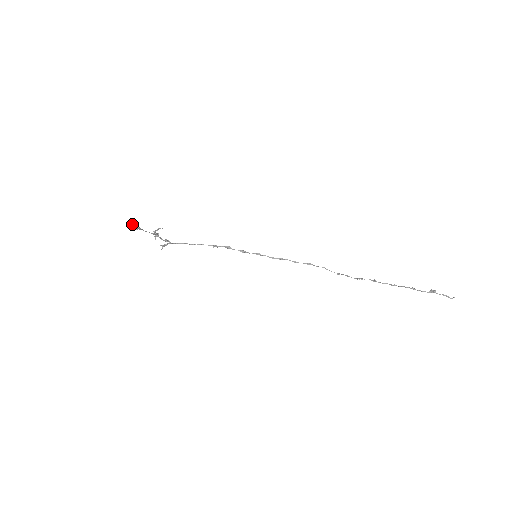
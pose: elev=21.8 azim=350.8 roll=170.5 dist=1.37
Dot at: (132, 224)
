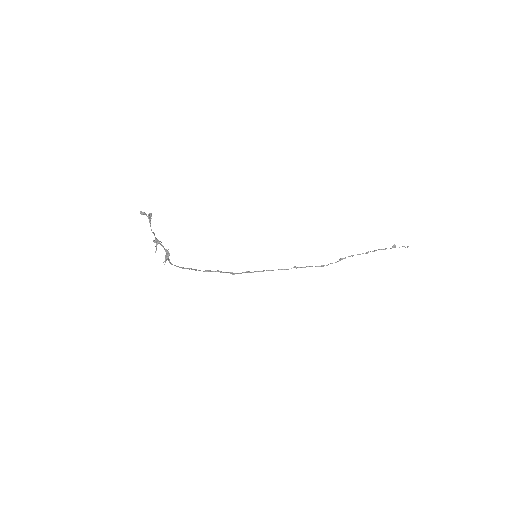
Dot at: (142, 212)
